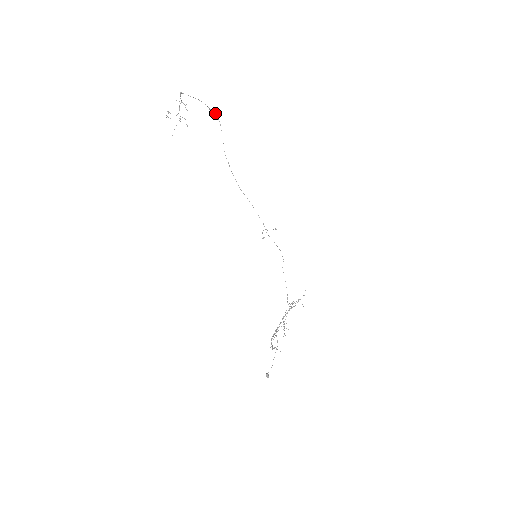
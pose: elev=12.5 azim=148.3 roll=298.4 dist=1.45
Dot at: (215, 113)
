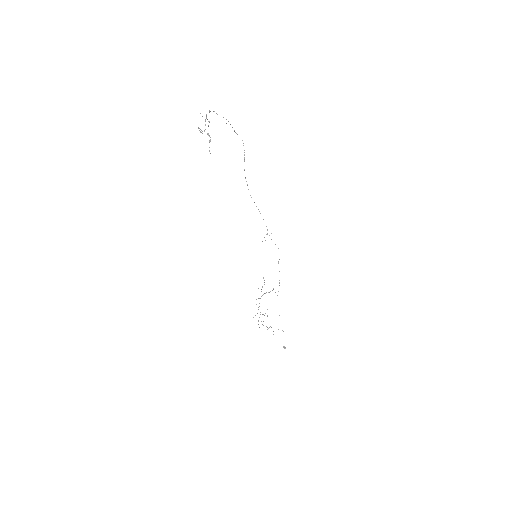
Dot at: occluded
